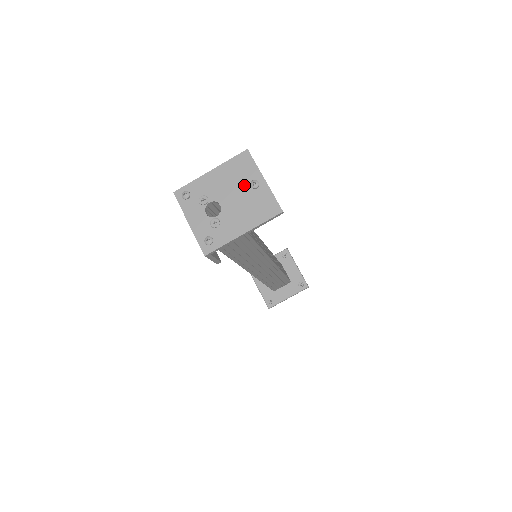
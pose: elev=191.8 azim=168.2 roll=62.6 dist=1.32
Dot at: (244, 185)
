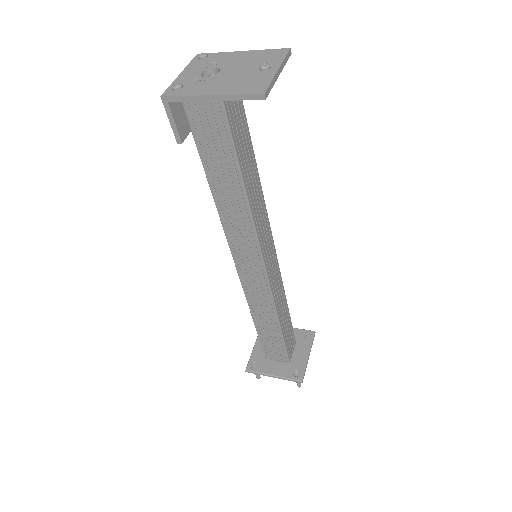
Dot at: (256, 67)
